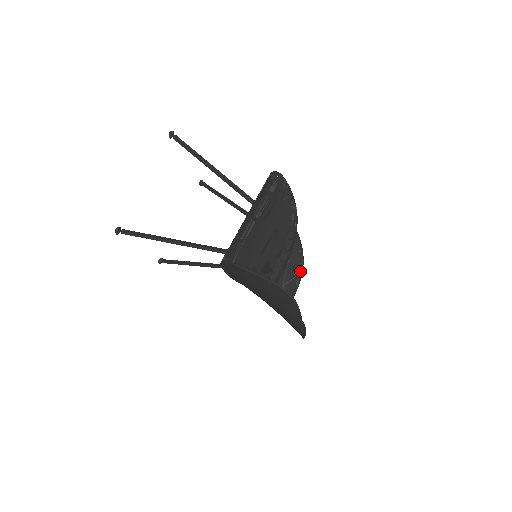
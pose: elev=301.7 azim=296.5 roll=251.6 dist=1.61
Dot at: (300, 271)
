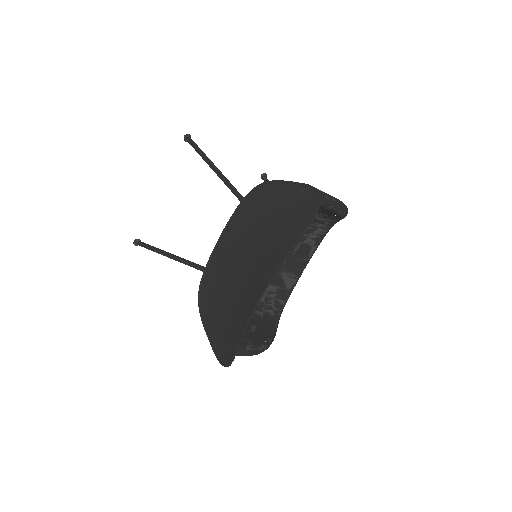
Dot at: (258, 346)
